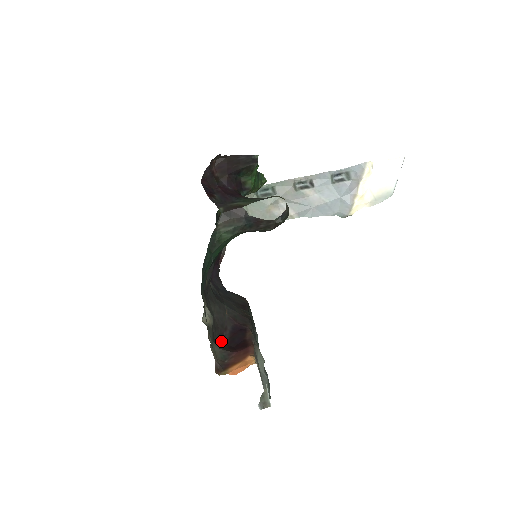
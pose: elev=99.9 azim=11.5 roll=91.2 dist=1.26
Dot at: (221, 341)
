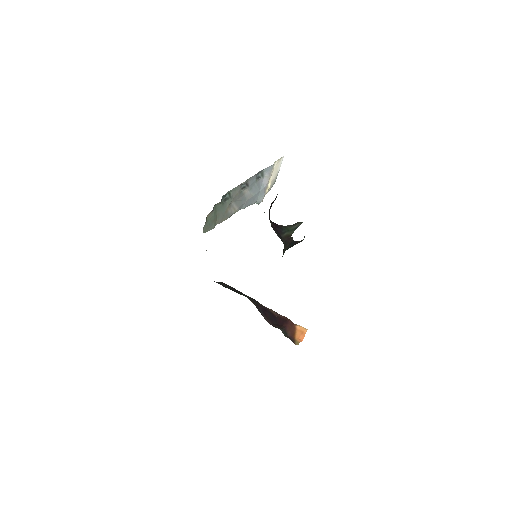
Dot at: occluded
